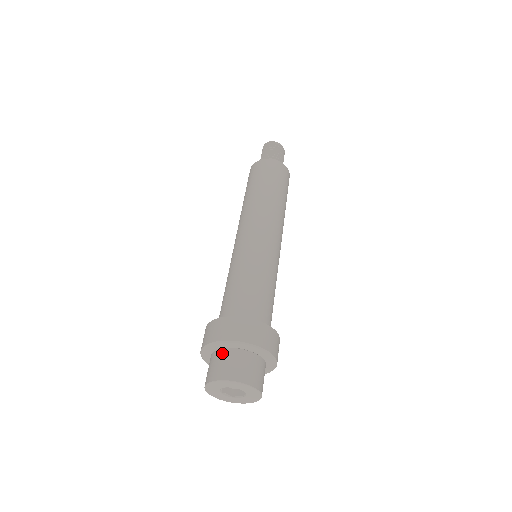
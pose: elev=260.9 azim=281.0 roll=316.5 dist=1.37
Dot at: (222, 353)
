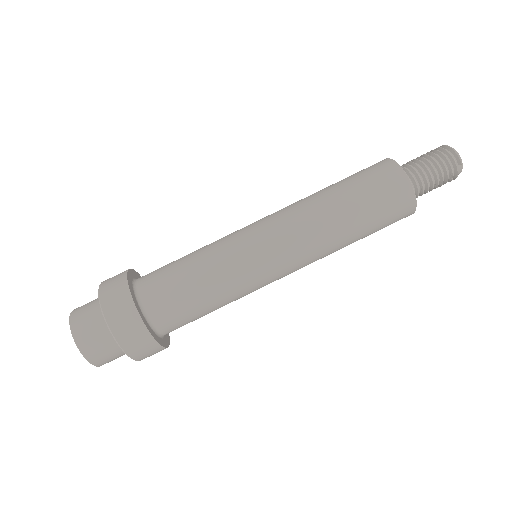
Dot at: (103, 324)
